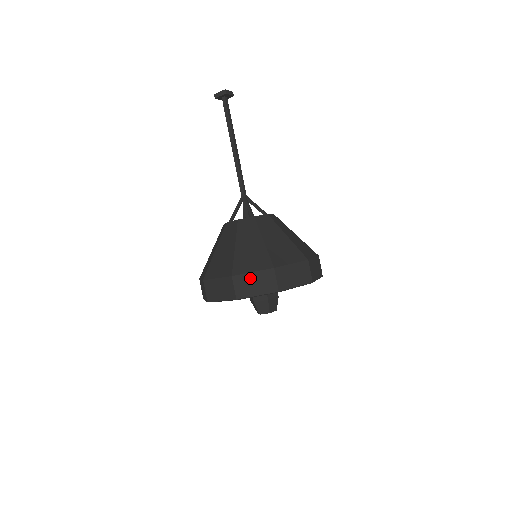
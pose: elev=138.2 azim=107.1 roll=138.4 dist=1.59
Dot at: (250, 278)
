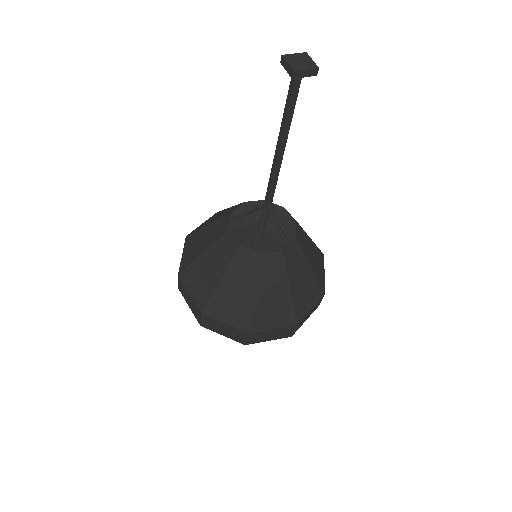
Dot at: (308, 314)
